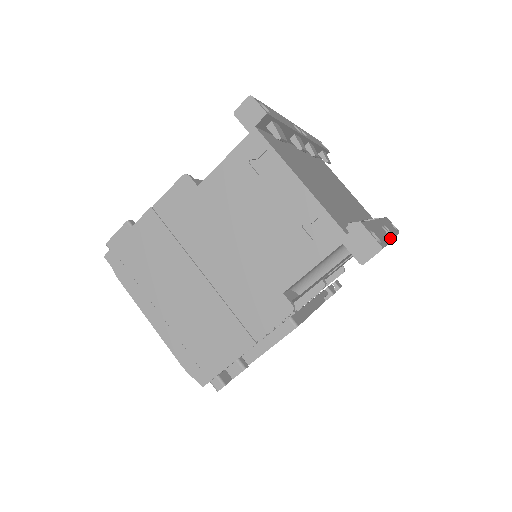
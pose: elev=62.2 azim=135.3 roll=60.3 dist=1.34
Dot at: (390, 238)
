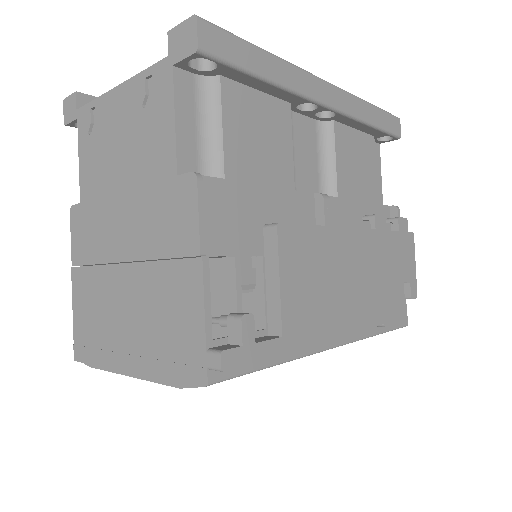
Dot at: (300, 69)
